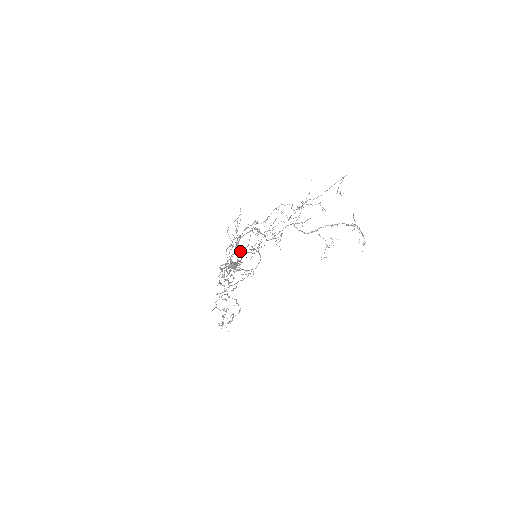
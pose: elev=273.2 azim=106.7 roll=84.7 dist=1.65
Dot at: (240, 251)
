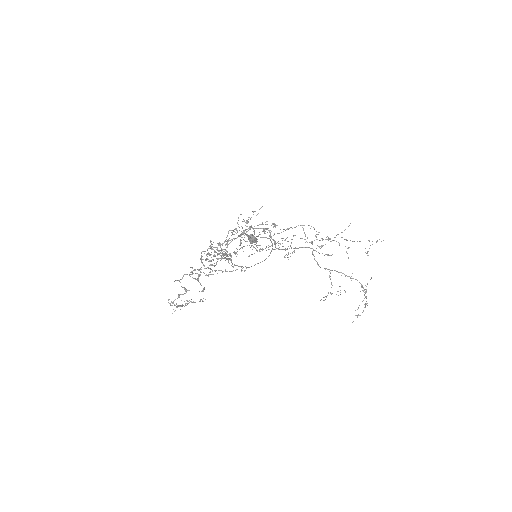
Dot at: occluded
